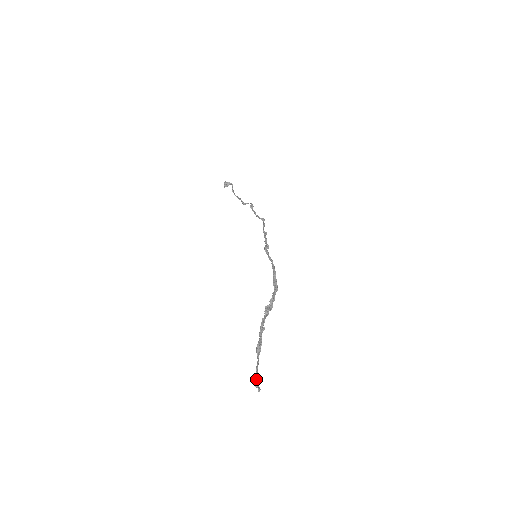
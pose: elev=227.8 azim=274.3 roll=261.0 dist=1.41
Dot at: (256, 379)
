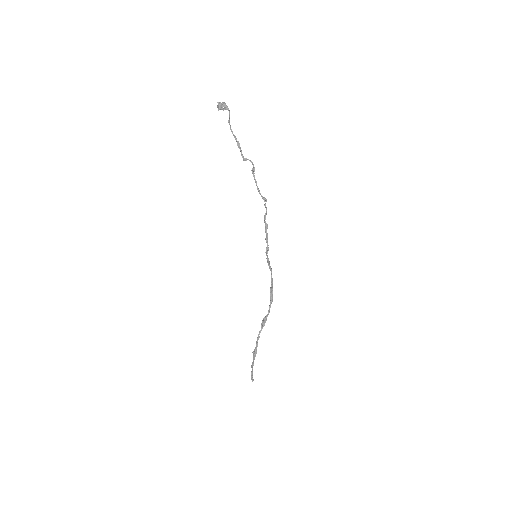
Dot at: (252, 377)
